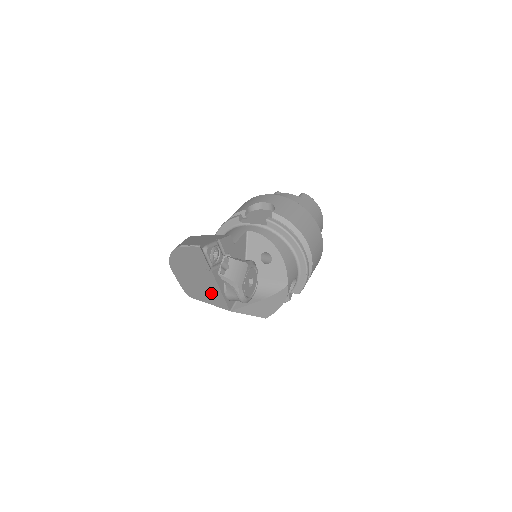
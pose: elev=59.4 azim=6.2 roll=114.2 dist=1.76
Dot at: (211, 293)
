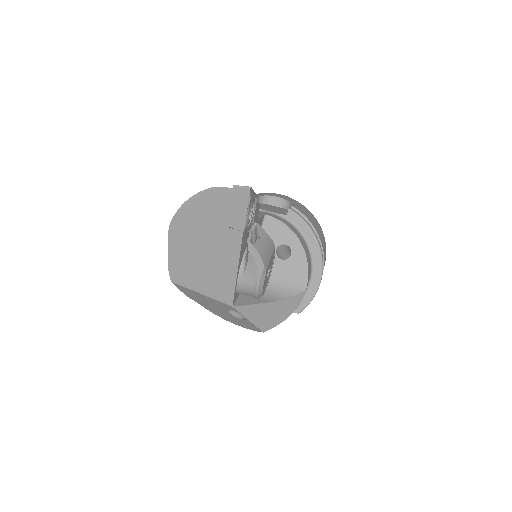
Dot at: (217, 274)
